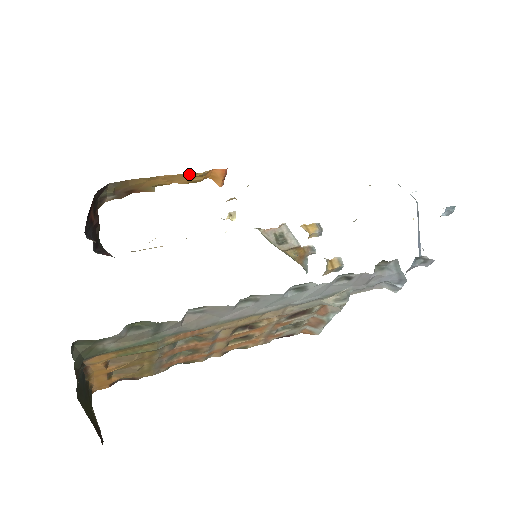
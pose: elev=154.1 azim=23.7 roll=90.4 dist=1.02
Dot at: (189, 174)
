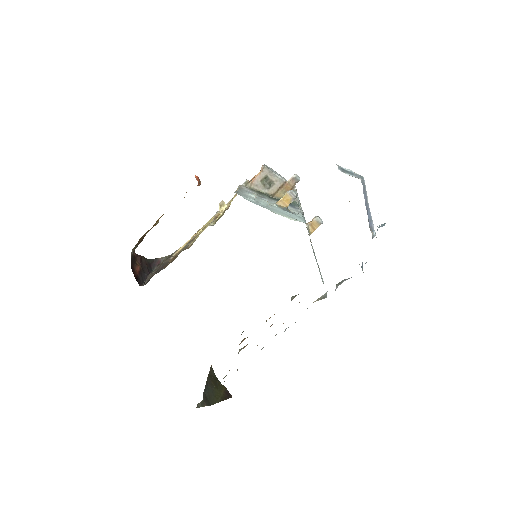
Dot at: occluded
